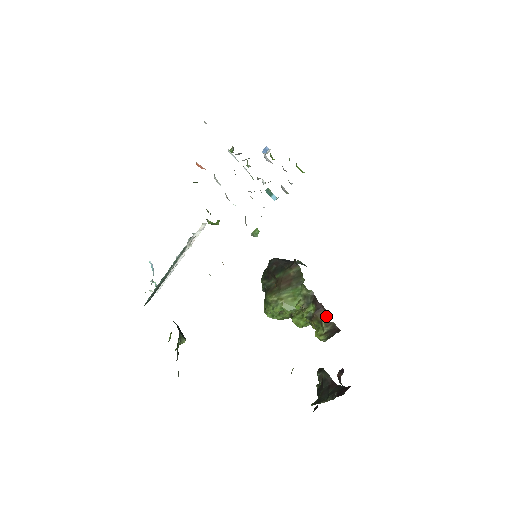
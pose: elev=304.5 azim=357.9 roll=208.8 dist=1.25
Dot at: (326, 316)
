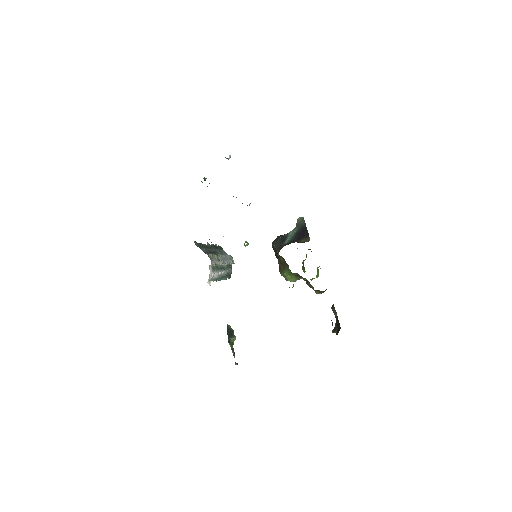
Dot at: (312, 286)
